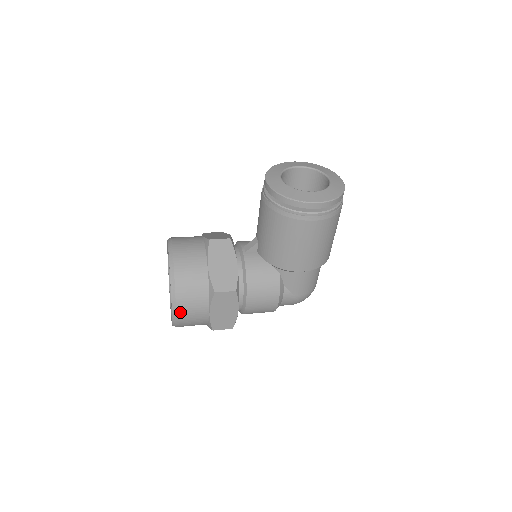
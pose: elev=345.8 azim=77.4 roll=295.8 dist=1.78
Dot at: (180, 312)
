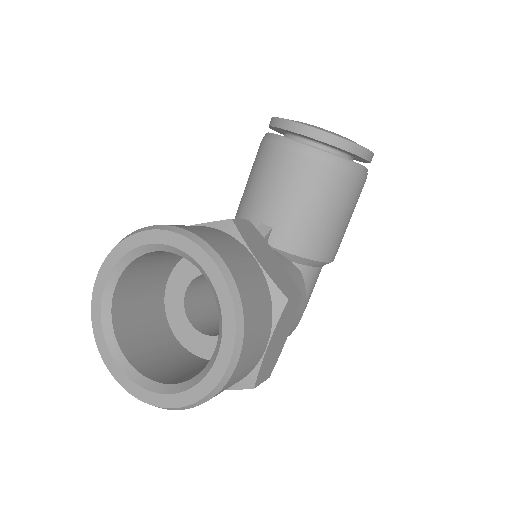
Dot at: (243, 354)
